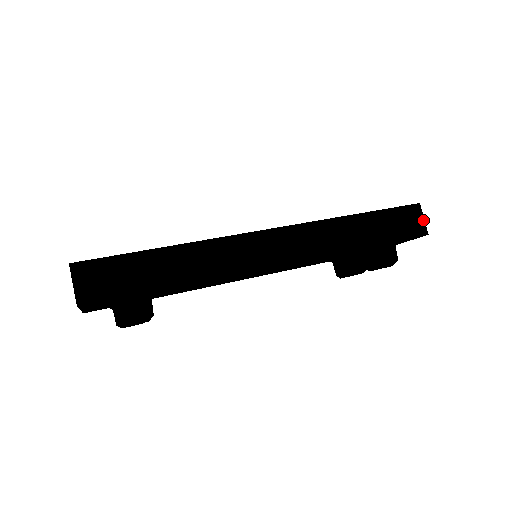
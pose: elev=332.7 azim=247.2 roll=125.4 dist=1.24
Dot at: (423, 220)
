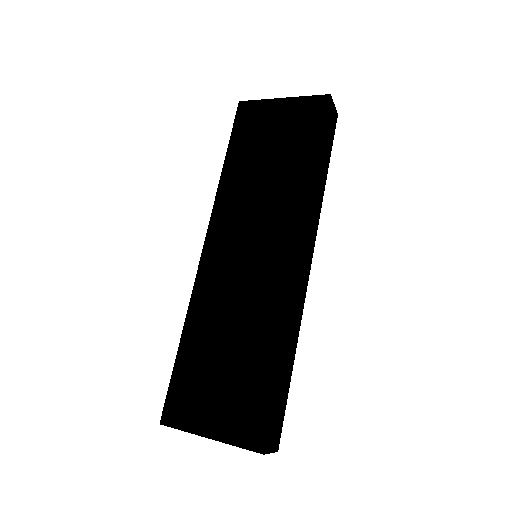
Dot at: (334, 107)
